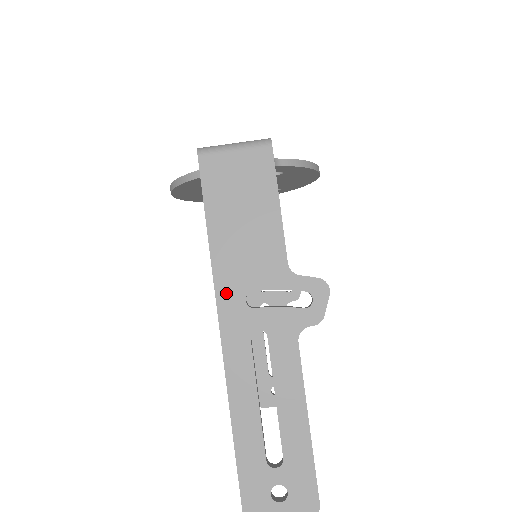
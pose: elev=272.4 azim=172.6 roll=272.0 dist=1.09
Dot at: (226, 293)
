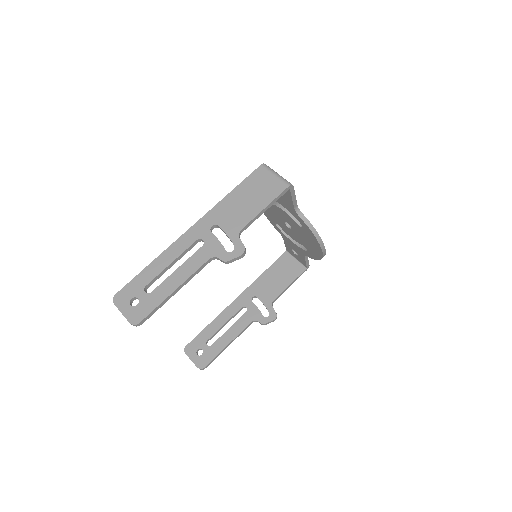
Dot at: (210, 217)
